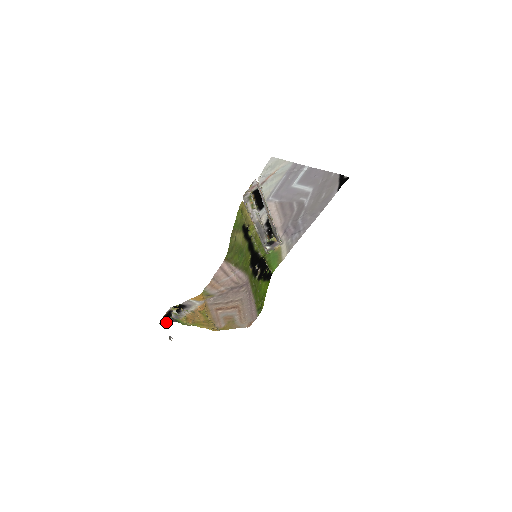
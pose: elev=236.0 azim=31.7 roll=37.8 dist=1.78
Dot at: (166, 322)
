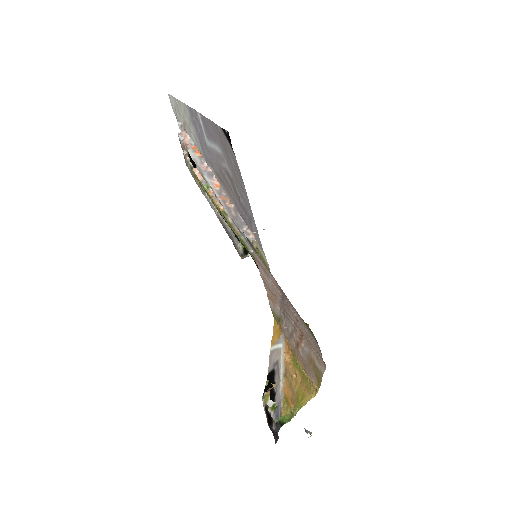
Dot at: (276, 435)
